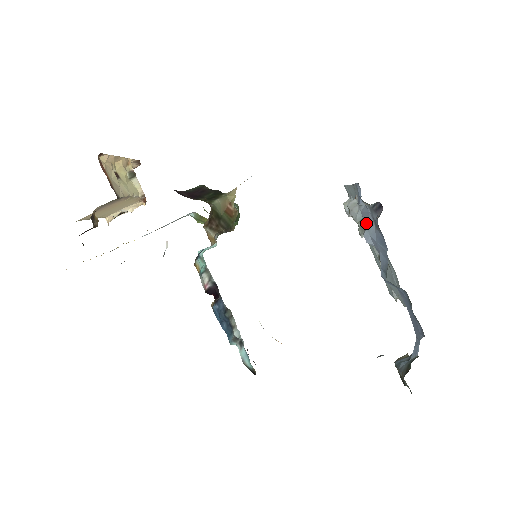
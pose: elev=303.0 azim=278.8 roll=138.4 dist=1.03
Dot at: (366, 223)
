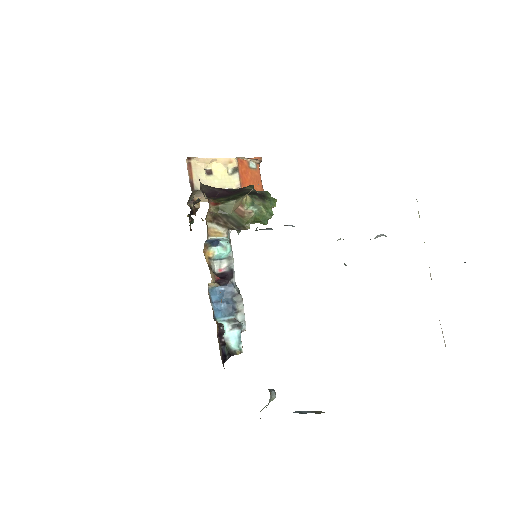
Dot at: occluded
